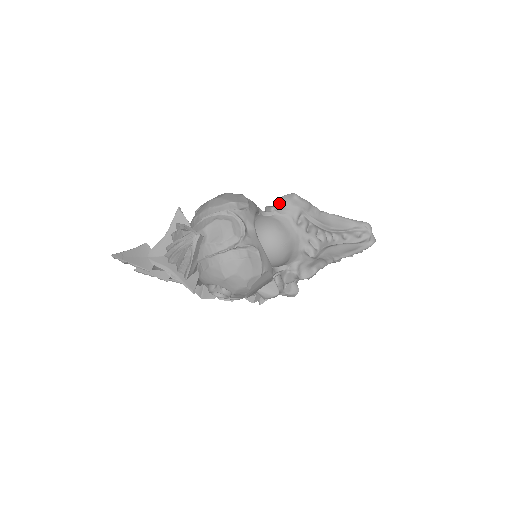
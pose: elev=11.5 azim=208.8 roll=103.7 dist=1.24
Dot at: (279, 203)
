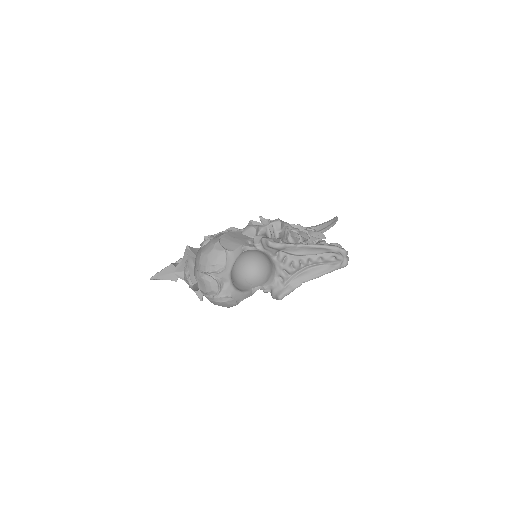
Dot at: (261, 241)
